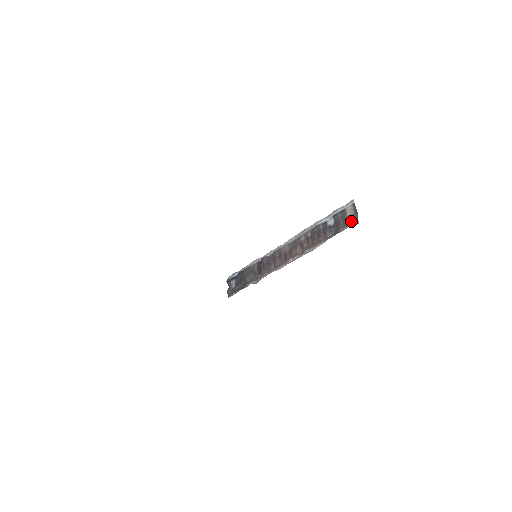
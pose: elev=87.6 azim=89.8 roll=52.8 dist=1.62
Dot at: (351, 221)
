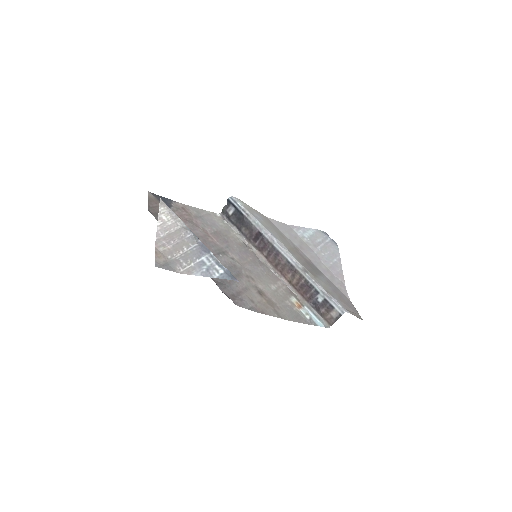
Dot at: (328, 319)
